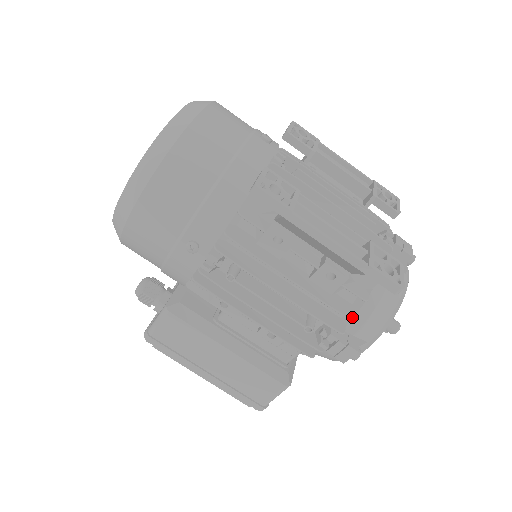
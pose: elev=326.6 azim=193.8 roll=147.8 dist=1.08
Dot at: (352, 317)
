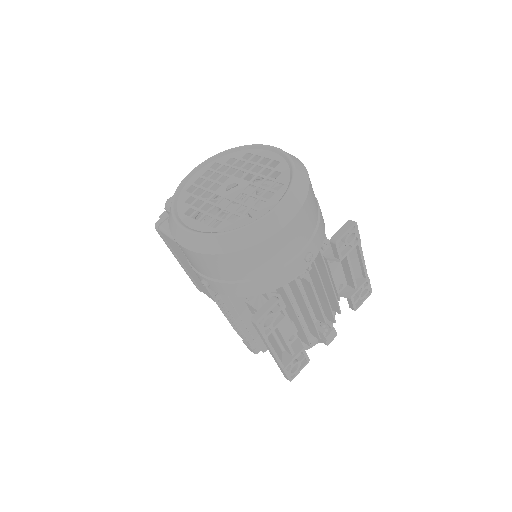
Dot at: (265, 350)
